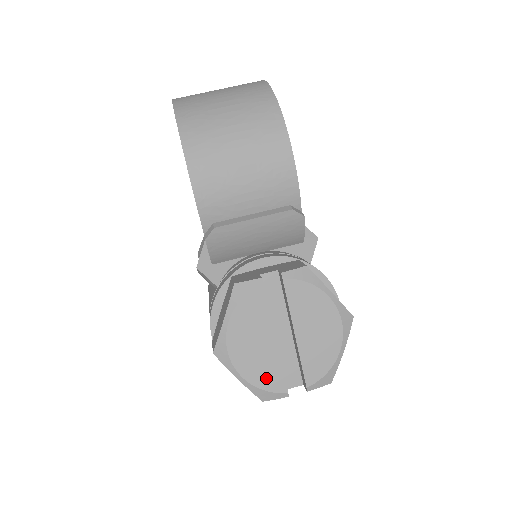
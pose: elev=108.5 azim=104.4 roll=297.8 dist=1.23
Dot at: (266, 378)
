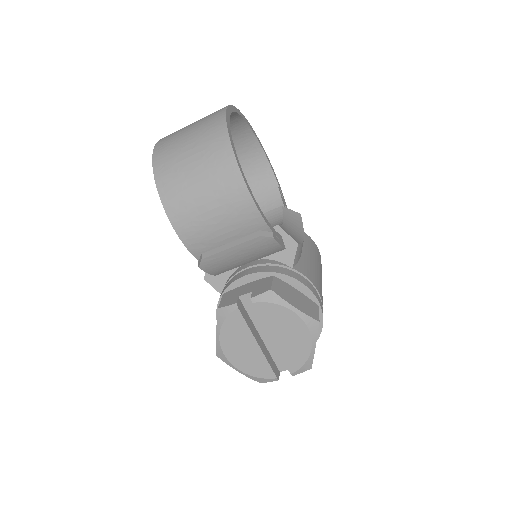
Dot at: (258, 370)
